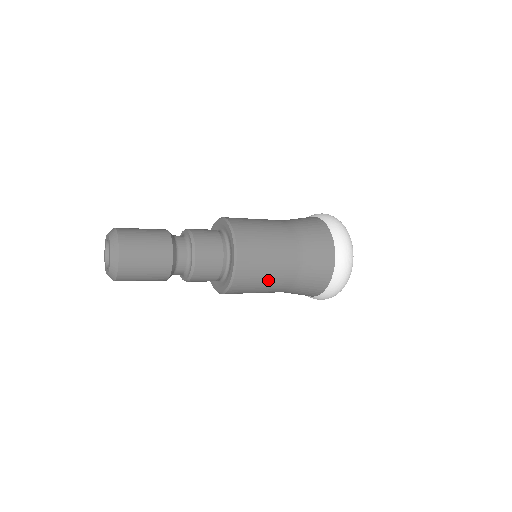
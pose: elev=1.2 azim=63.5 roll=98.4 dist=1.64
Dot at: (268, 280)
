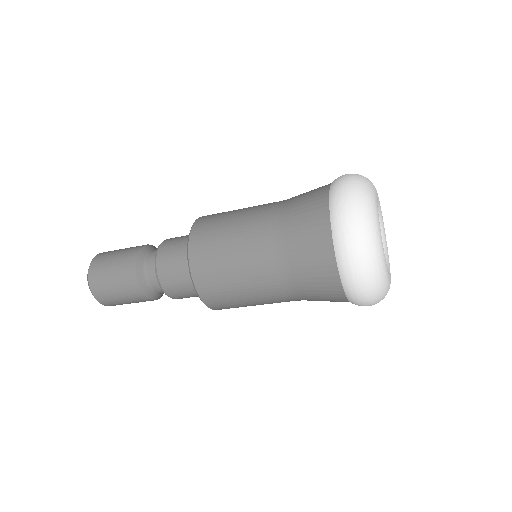
Dot at: (235, 230)
